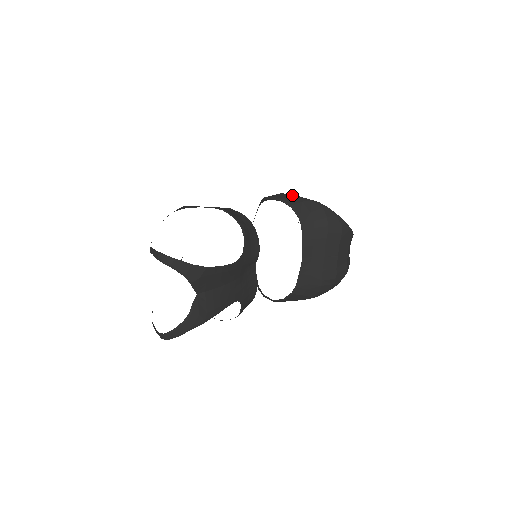
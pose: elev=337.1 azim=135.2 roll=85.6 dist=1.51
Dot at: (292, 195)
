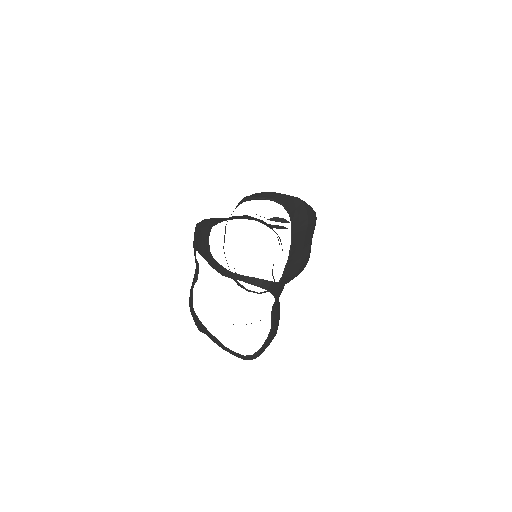
Dot at: (278, 193)
